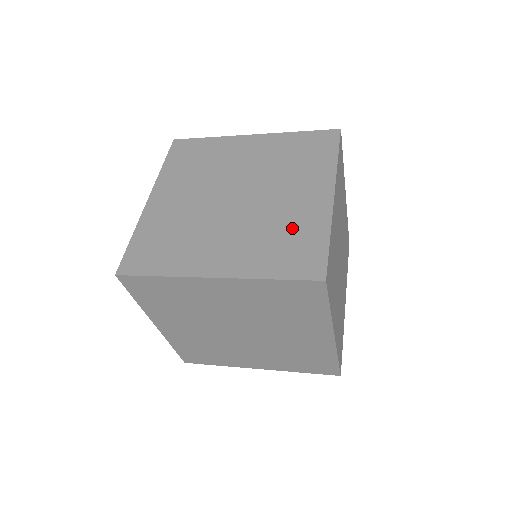
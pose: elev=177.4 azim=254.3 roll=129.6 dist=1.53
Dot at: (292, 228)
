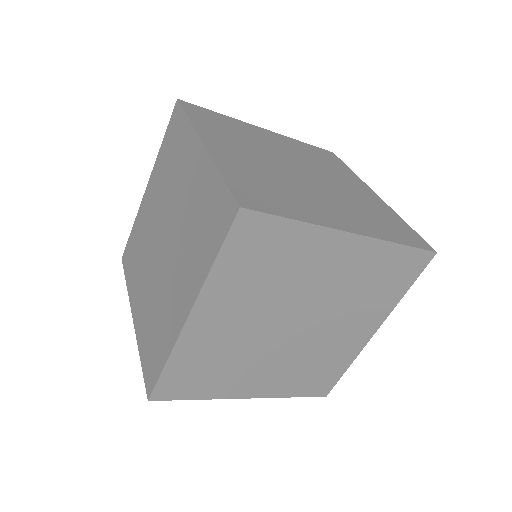
Dot at: (374, 209)
